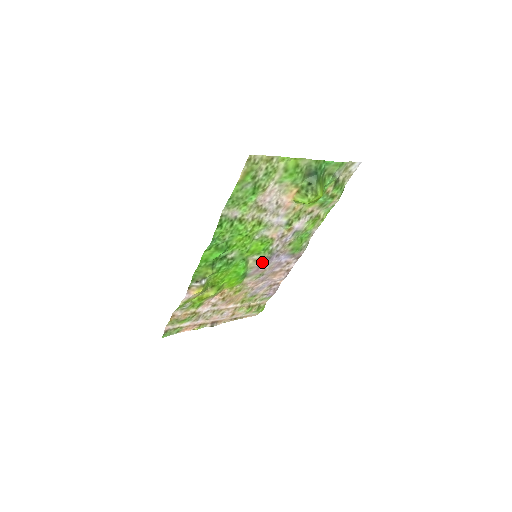
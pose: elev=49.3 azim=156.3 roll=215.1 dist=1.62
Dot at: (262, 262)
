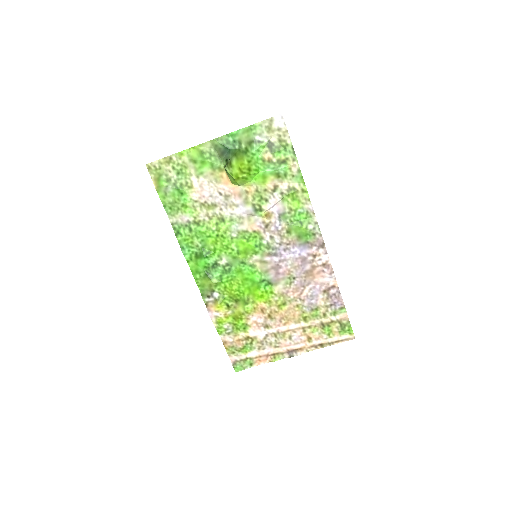
Dot at: (272, 262)
